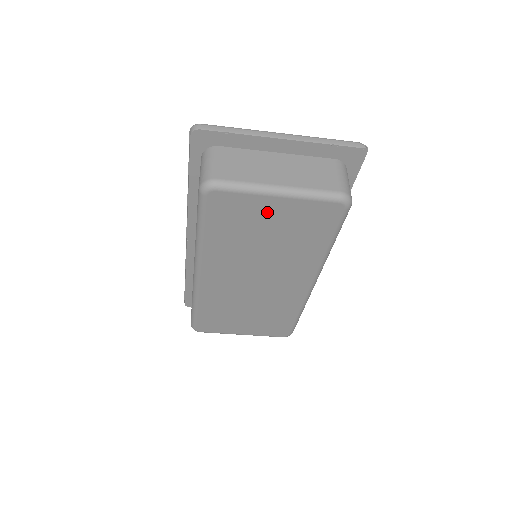
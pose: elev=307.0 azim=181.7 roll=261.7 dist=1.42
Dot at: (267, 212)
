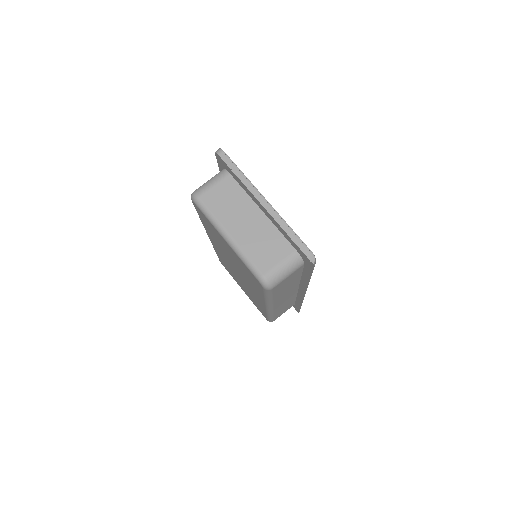
Dot at: (224, 242)
